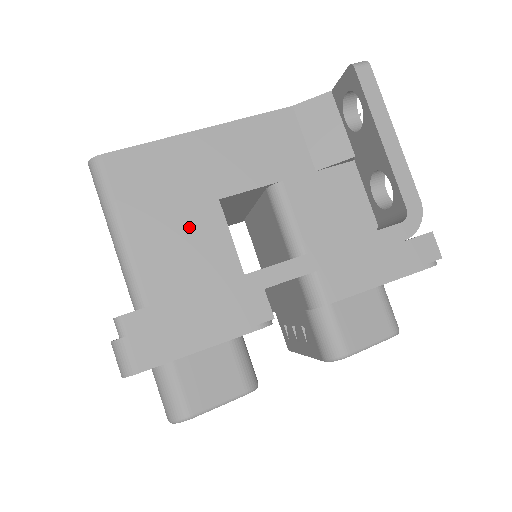
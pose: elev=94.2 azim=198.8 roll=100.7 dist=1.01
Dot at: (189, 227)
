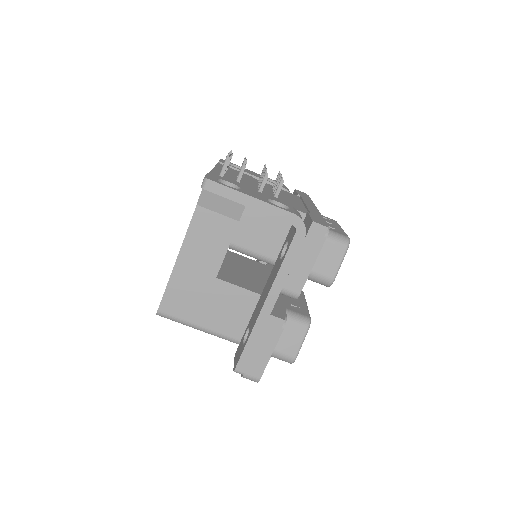
Dot at: (218, 300)
